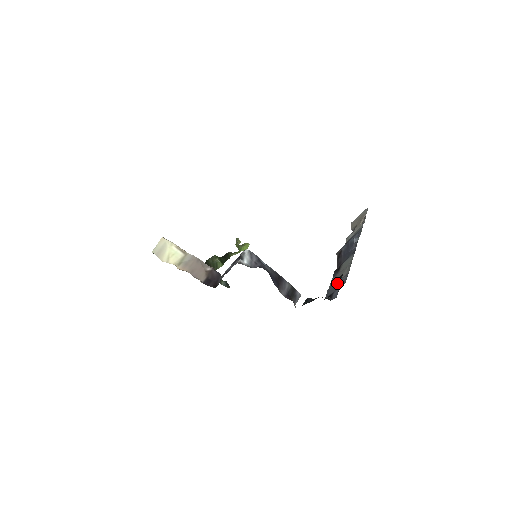
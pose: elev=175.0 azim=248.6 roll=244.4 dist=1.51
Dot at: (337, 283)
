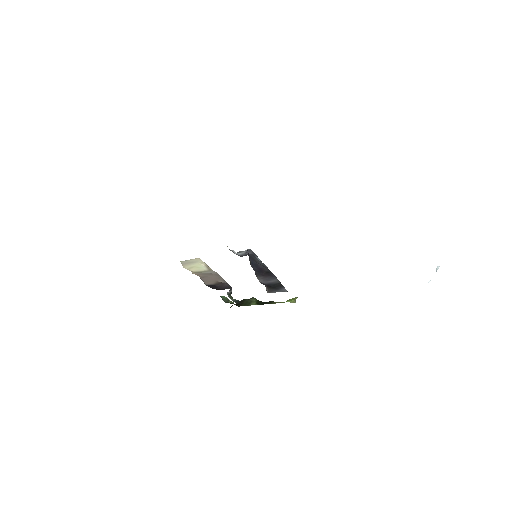
Dot at: occluded
